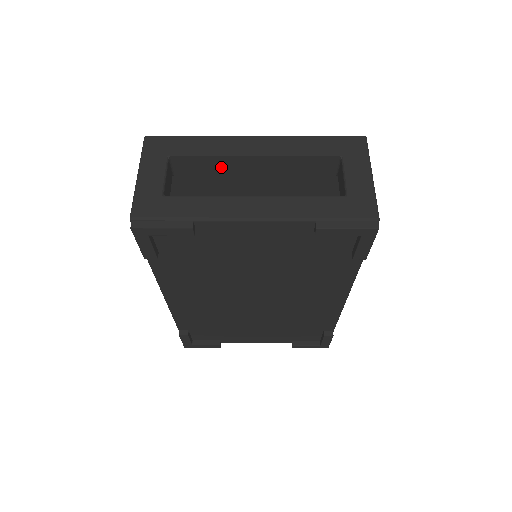
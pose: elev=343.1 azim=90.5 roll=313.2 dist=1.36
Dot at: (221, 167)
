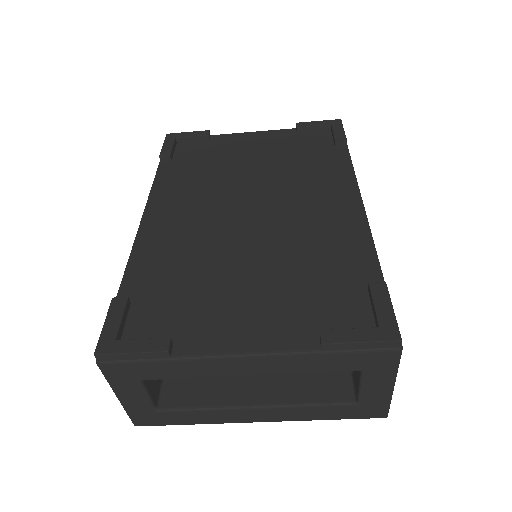
Dot at: occluded
